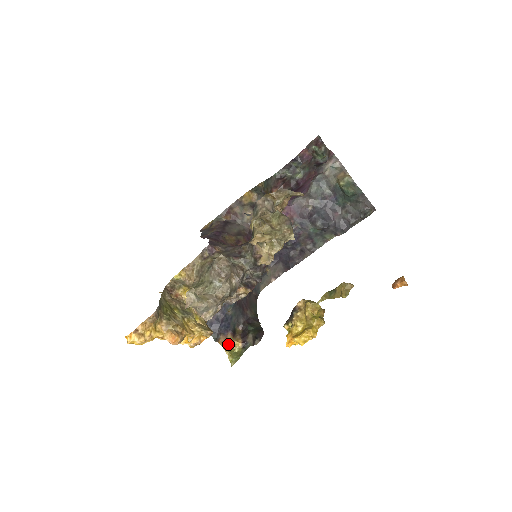
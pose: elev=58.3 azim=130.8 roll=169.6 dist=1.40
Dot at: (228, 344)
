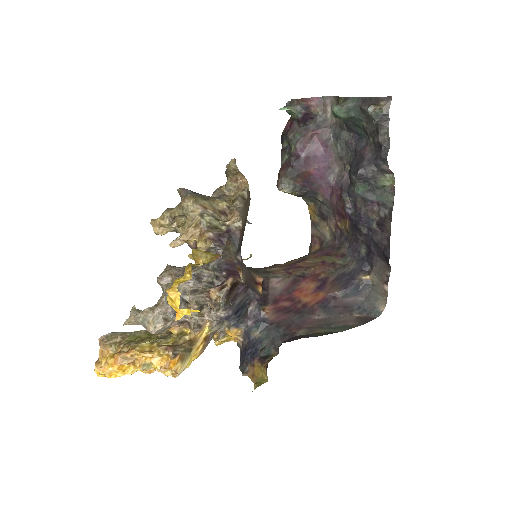
Dot at: (259, 375)
